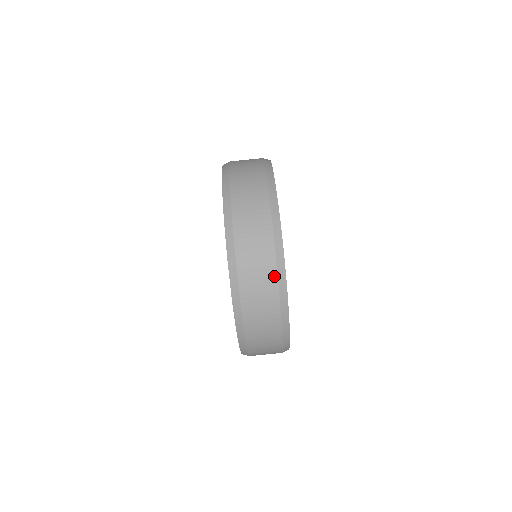
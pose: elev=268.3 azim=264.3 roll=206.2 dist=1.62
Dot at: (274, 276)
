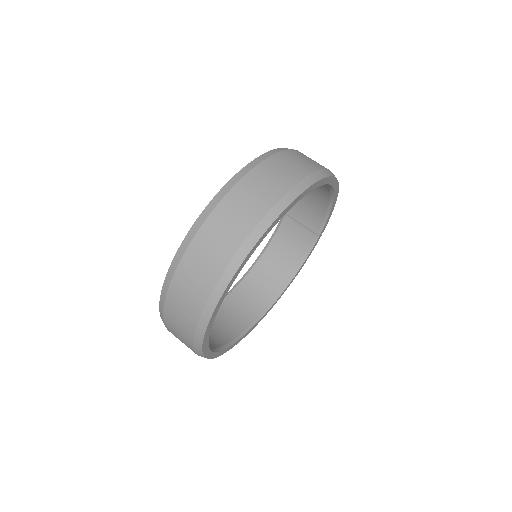
Dot at: (262, 213)
